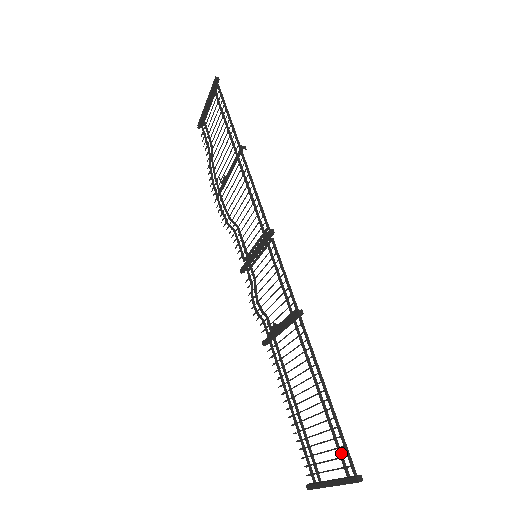
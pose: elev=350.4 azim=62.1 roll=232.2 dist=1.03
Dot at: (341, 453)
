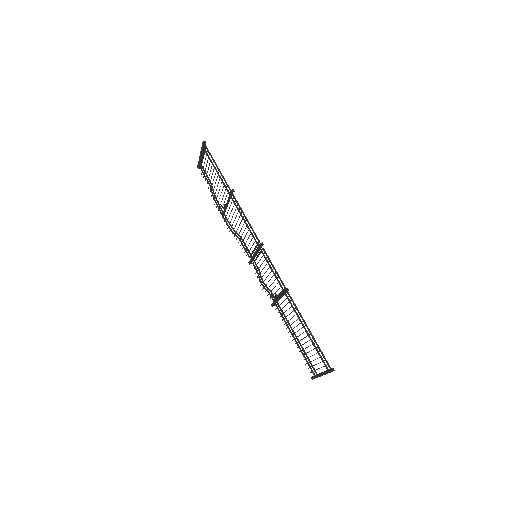
Dot at: (322, 359)
